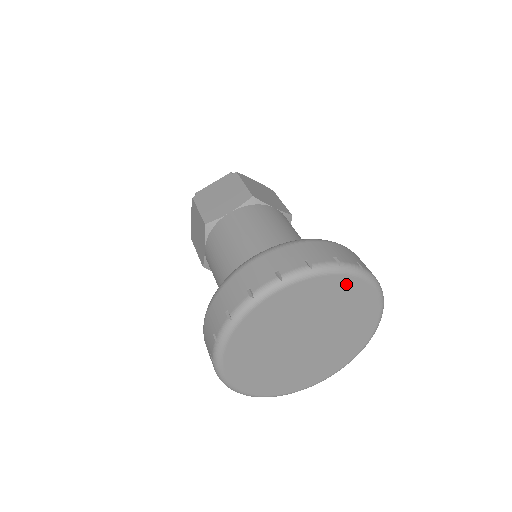
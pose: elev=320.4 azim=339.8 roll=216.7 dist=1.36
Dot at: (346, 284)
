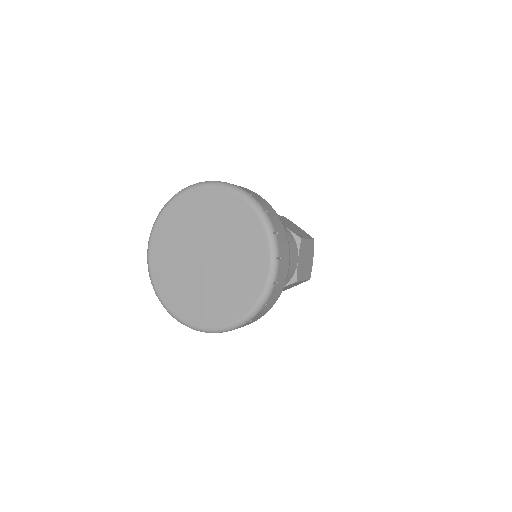
Dot at: (232, 202)
